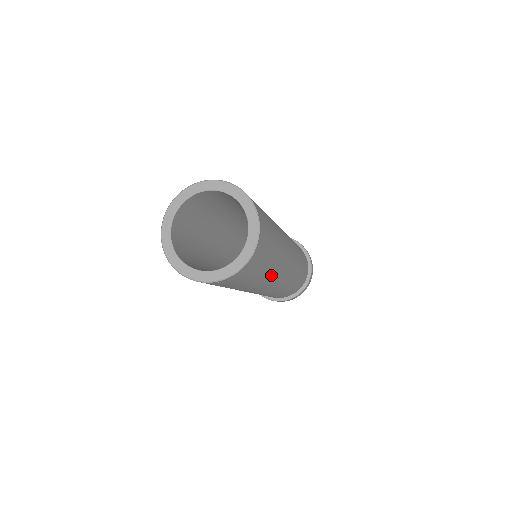
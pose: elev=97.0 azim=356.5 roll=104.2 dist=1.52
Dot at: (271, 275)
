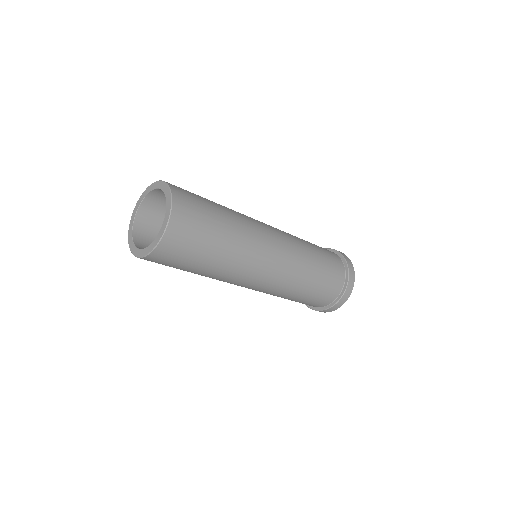
Dot at: (231, 265)
